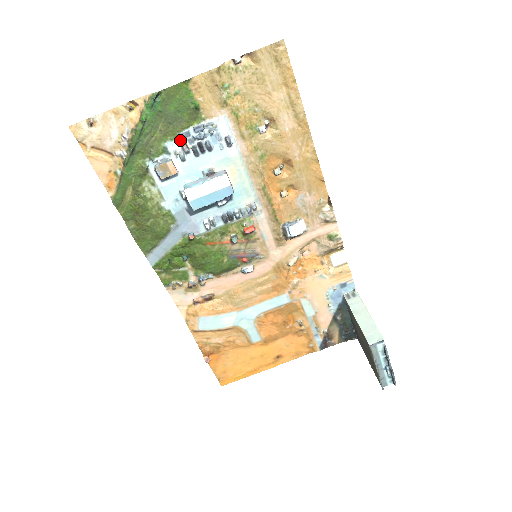
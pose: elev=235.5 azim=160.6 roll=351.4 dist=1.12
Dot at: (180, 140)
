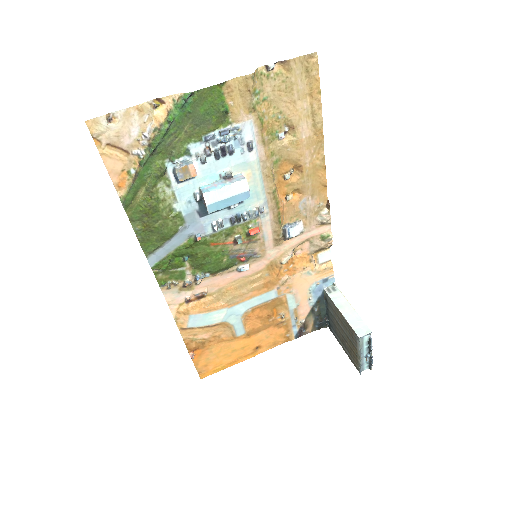
Dot at: (204, 142)
